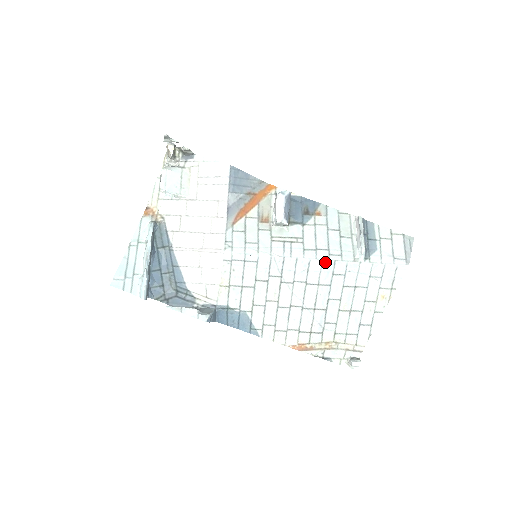
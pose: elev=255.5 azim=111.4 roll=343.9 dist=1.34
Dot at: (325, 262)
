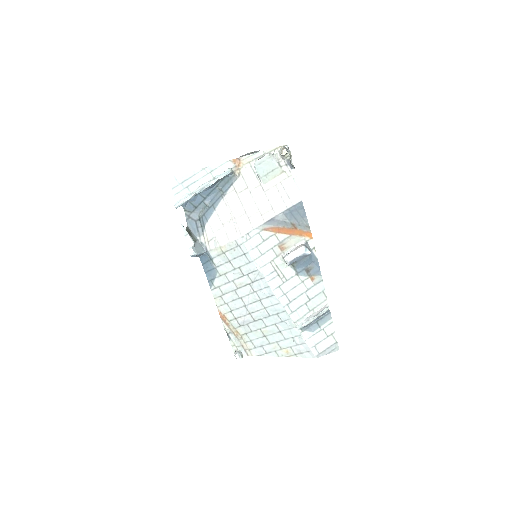
Dot at: (280, 305)
